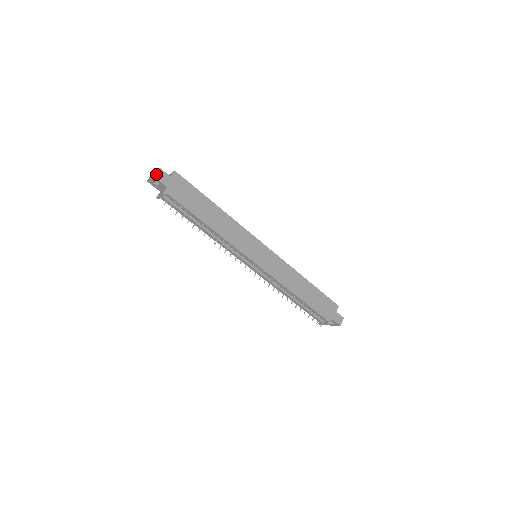
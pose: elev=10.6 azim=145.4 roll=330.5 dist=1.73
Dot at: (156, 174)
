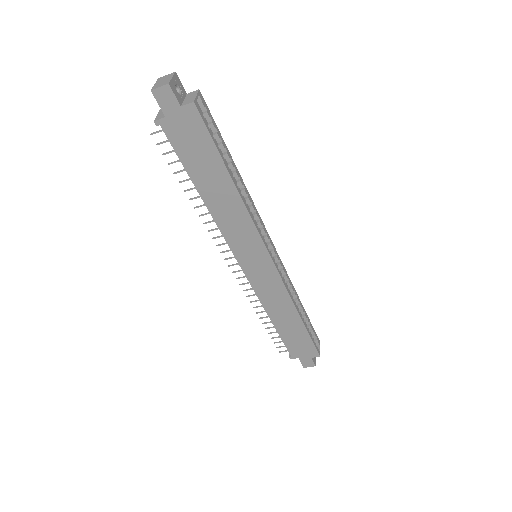
Dot at: (157, 90)
